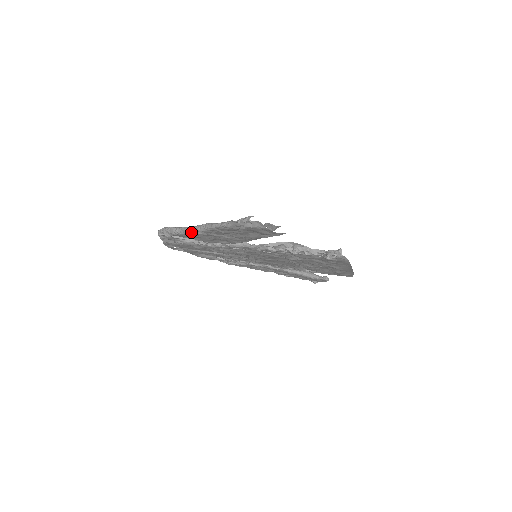
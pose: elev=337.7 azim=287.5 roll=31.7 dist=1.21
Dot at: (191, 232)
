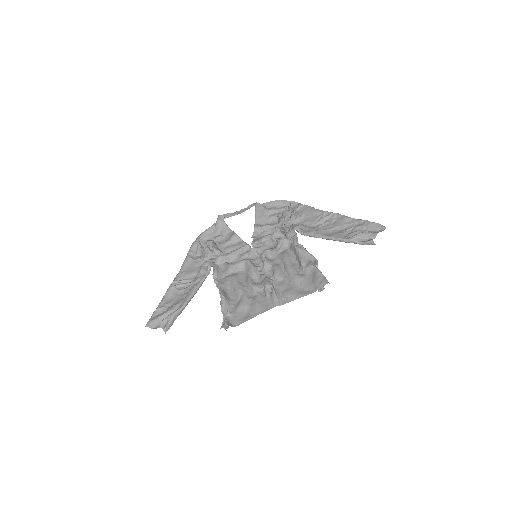
Dot at: (183, 271)
